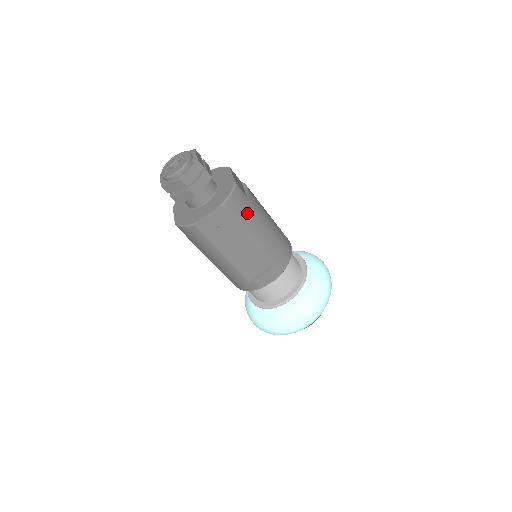
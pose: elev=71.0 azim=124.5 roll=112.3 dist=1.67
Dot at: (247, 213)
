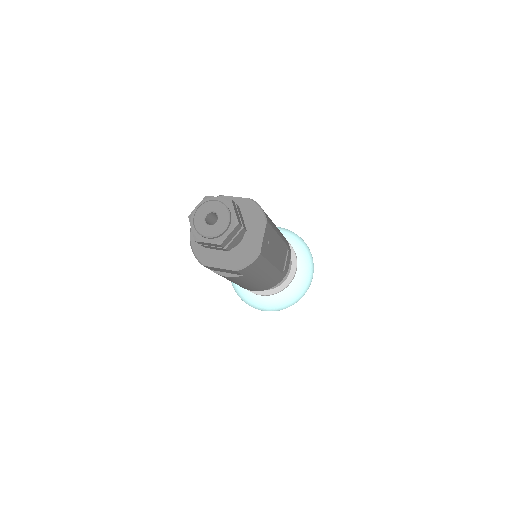
Dot at: occluded
